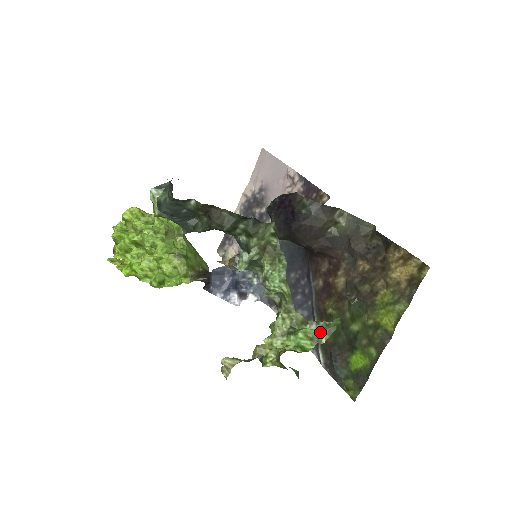
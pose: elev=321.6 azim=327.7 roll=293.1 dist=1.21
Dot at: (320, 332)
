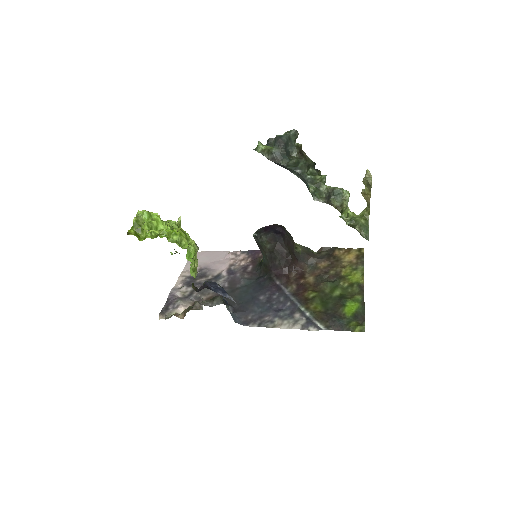
Dot at: occluded
